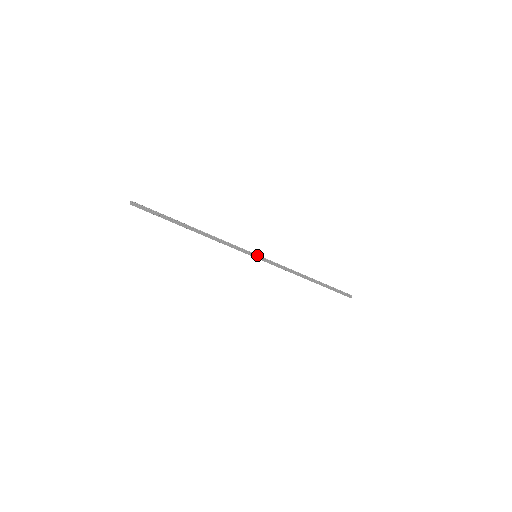
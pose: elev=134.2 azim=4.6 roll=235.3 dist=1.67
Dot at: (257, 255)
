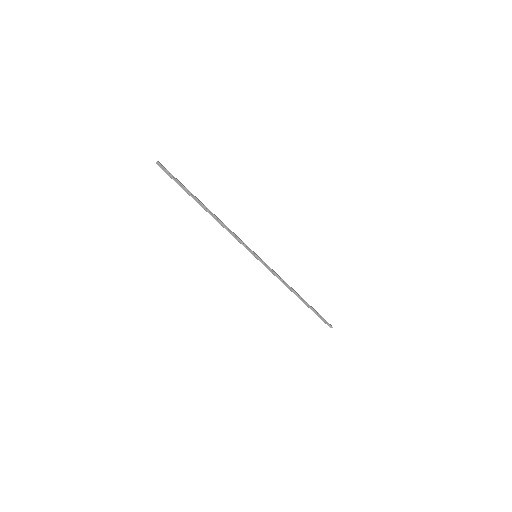
Dot at: (257, 256)
